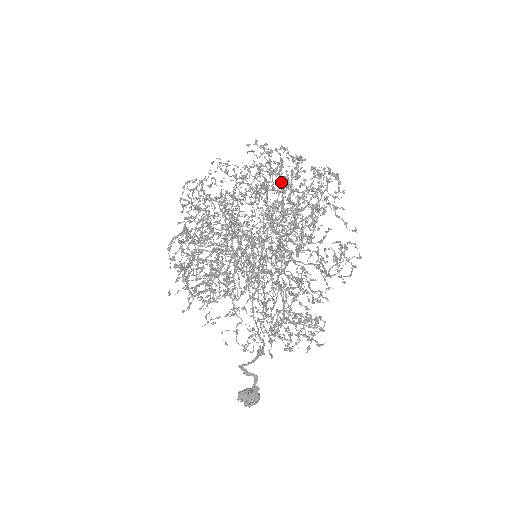
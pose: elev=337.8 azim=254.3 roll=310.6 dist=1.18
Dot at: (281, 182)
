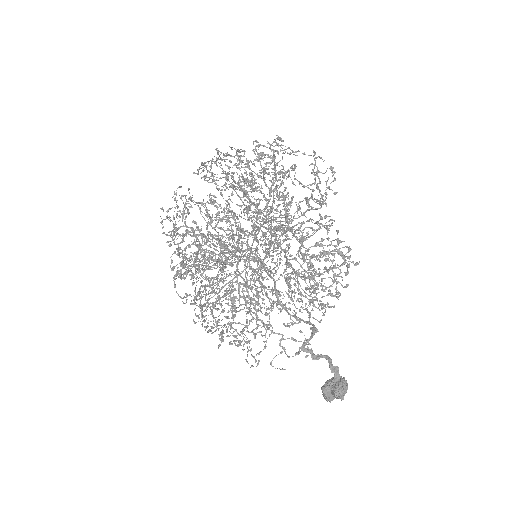
Dot at: occluded
